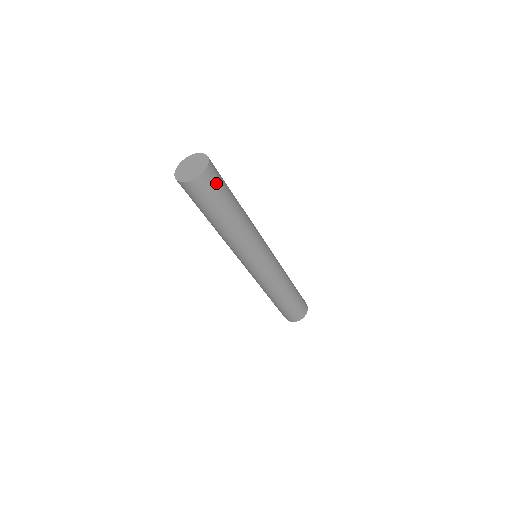
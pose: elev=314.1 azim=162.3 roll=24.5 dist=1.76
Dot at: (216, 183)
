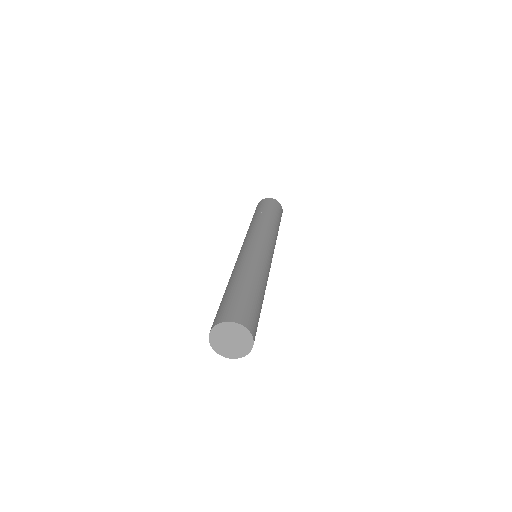
Dot at: (256, 324)
